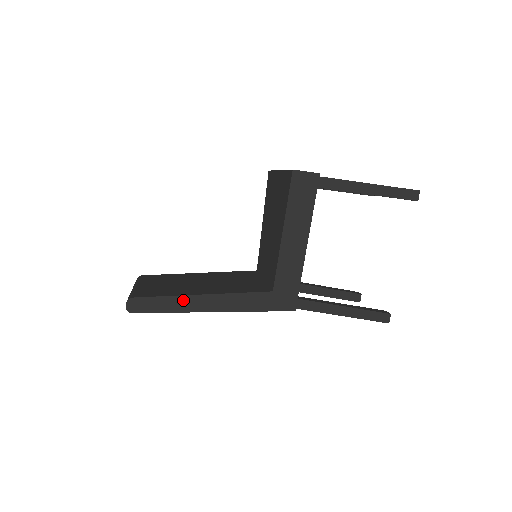
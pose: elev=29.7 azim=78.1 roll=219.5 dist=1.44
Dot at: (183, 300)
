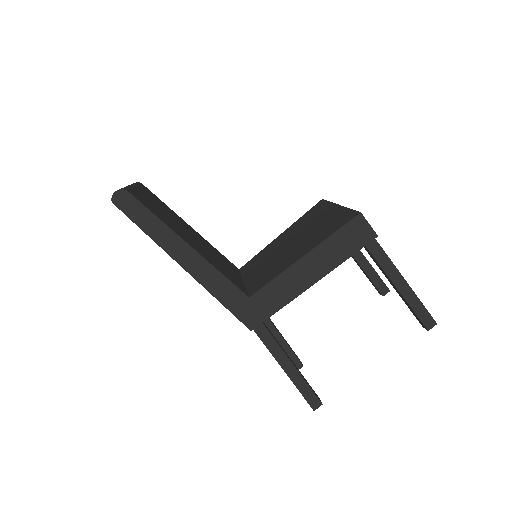
Dot at: (168, 234)
